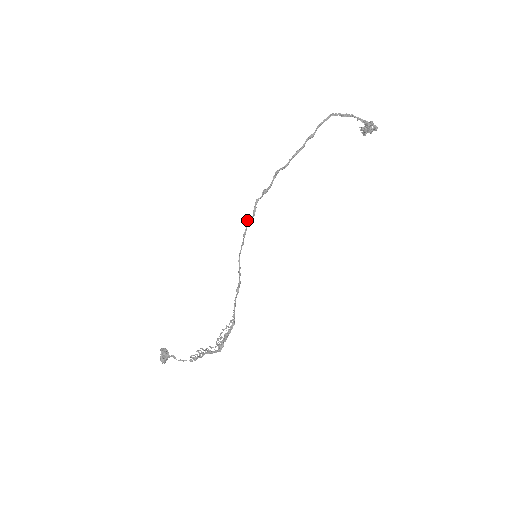
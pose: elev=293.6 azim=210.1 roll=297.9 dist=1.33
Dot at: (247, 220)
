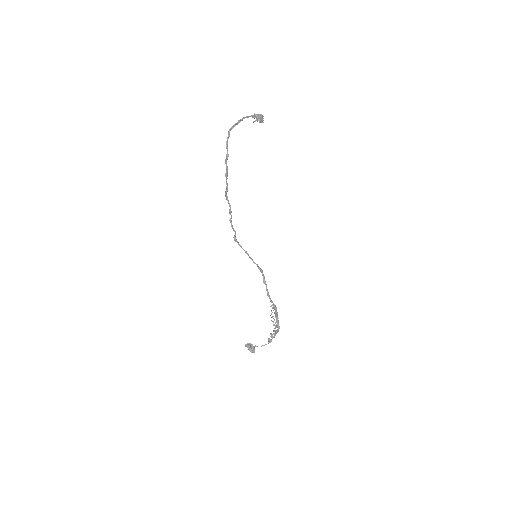
Dot at: (234, 237)
